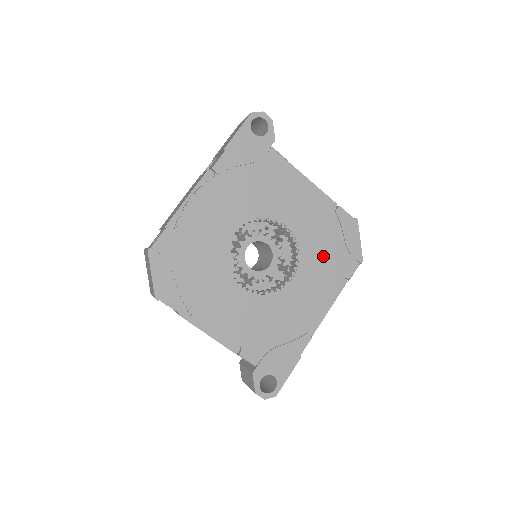
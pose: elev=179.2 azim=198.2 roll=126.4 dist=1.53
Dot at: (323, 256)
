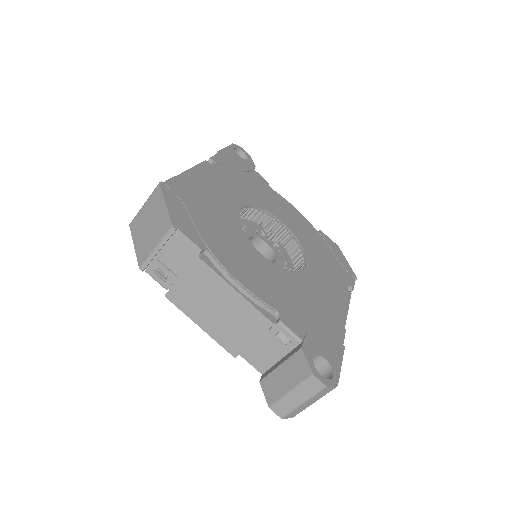
Dot at: (324, 260)
